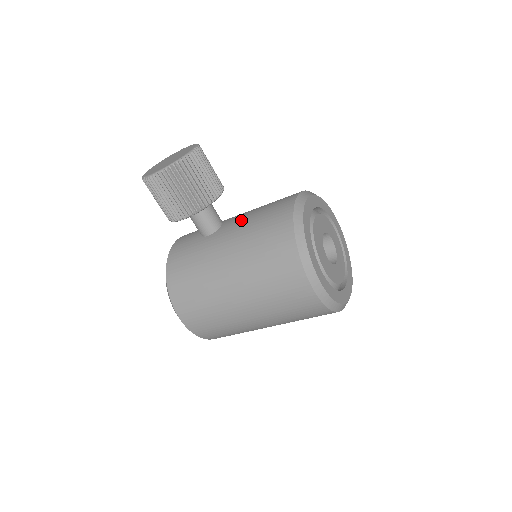
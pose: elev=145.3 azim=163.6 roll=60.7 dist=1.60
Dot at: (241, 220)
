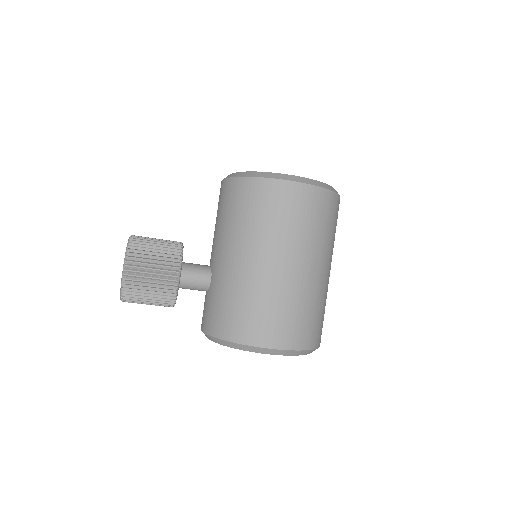
Dot at: (214, 240)
